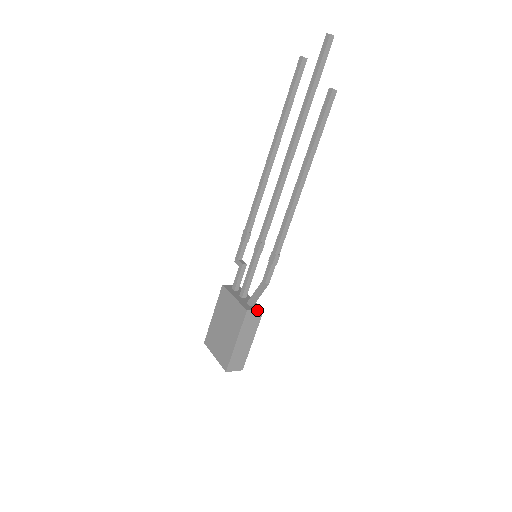
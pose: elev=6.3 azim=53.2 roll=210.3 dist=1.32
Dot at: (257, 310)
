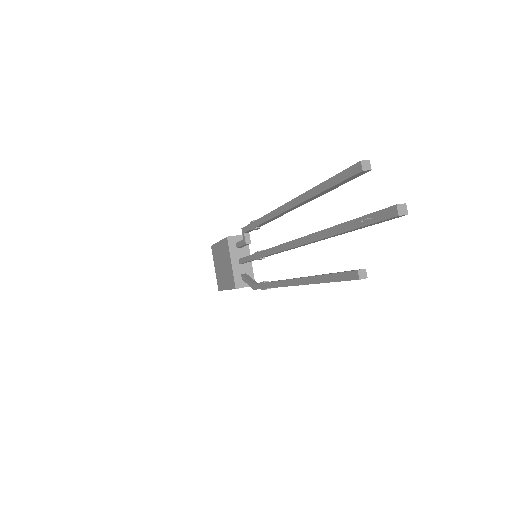
Dot at: (248, 286)
